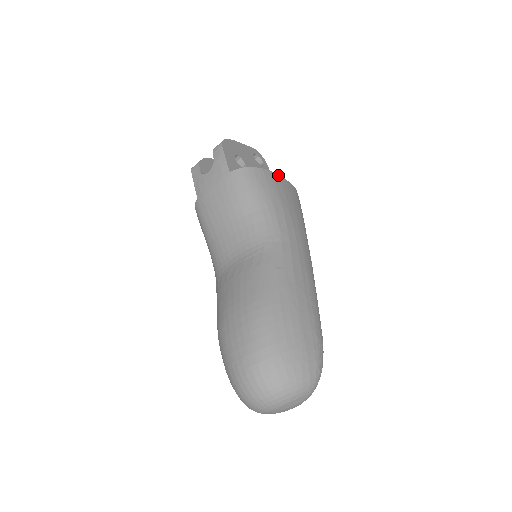
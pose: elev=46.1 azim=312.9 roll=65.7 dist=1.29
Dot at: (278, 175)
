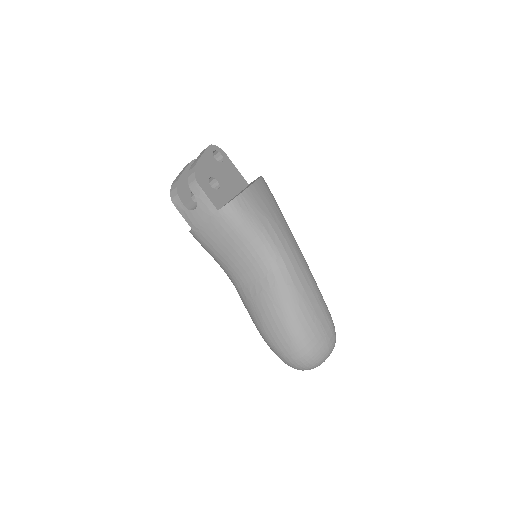
Dot at: (251, 186)
